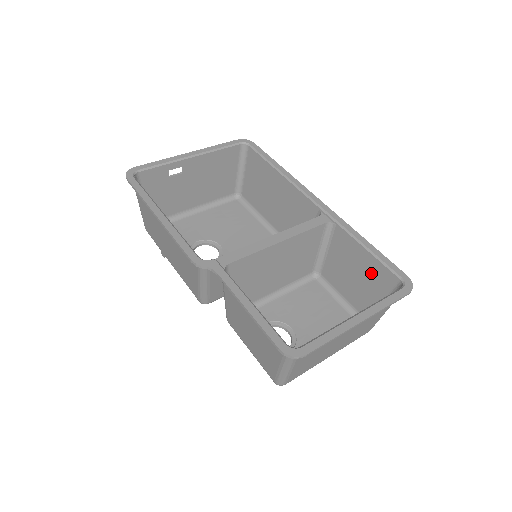
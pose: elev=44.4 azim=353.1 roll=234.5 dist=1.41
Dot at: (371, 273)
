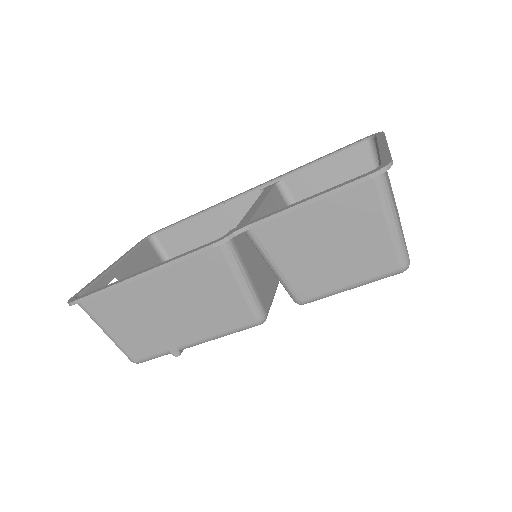
Dot at: (345, 170)
